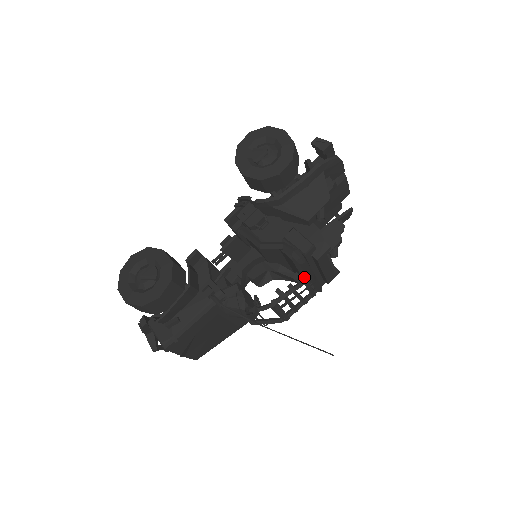
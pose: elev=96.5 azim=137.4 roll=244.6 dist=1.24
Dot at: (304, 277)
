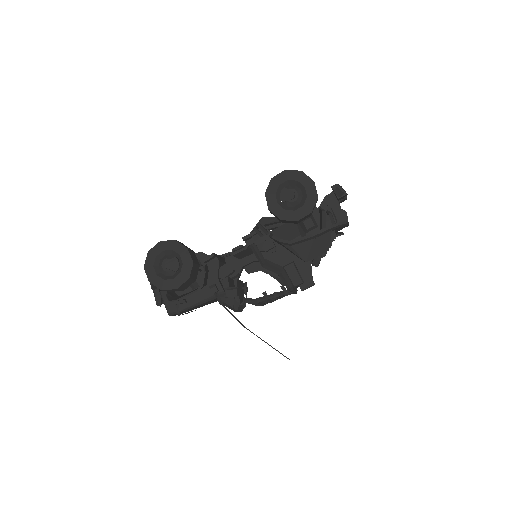
Dot at: occluded
